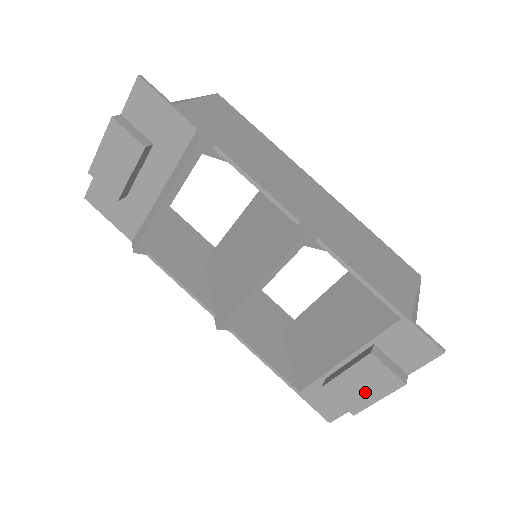
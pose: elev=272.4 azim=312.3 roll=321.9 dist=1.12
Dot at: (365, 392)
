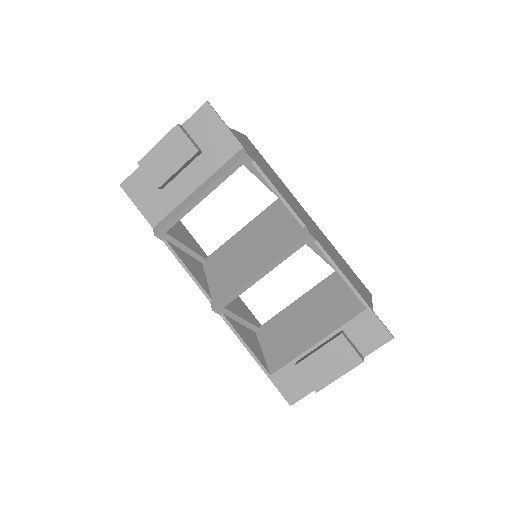
Dot at: (330, 369)
